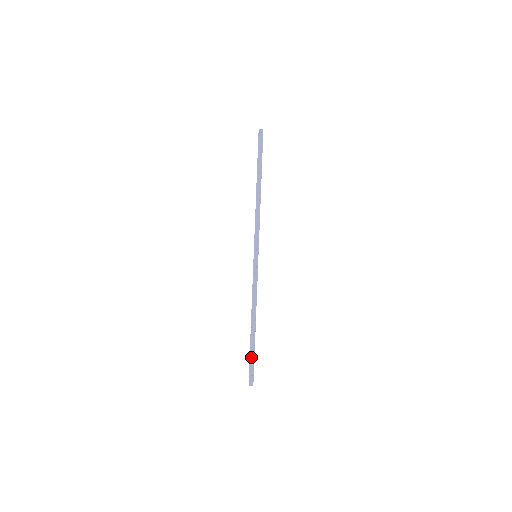
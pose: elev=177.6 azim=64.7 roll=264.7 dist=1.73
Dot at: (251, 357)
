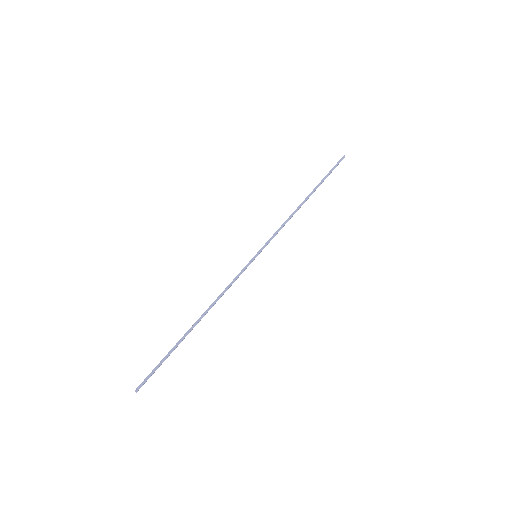
Dot at: (164, 357)
